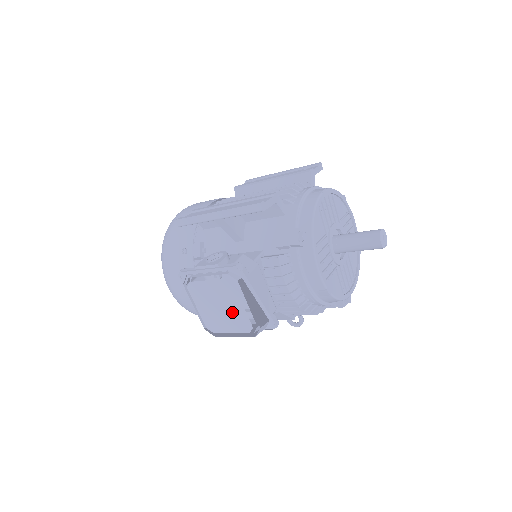
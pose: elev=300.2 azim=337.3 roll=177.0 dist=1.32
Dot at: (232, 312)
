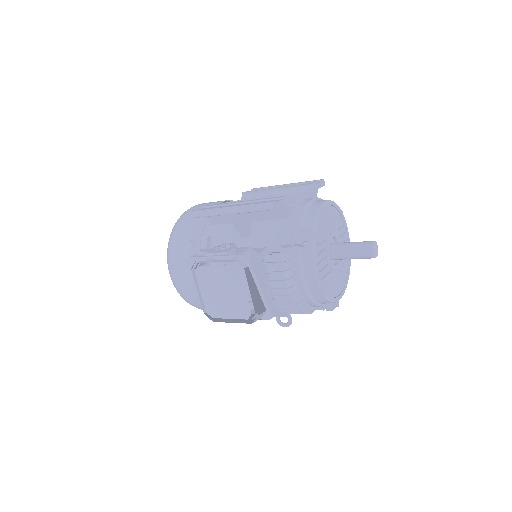
Dot at: (234, 298)
